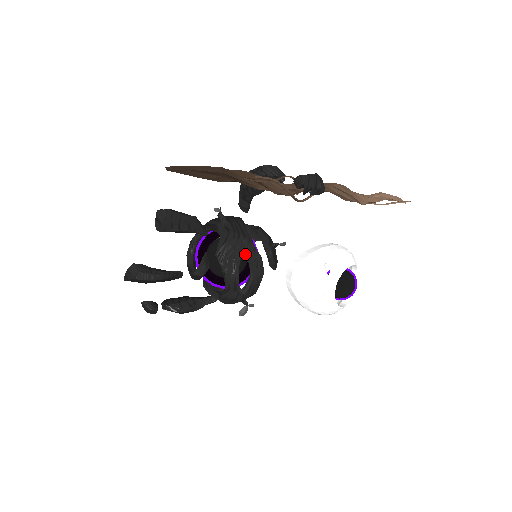
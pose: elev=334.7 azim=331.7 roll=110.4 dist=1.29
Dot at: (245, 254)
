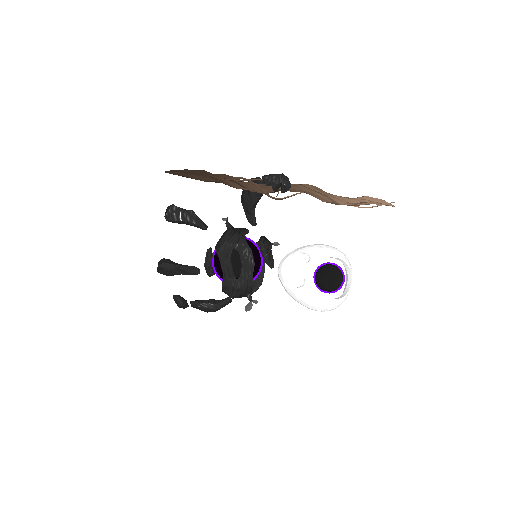
Dot at: (236, 245)
